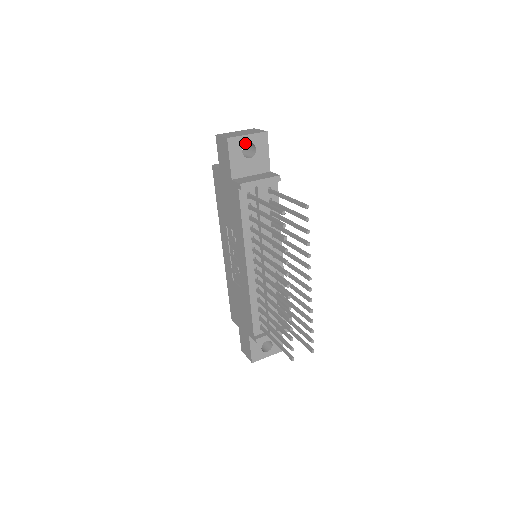
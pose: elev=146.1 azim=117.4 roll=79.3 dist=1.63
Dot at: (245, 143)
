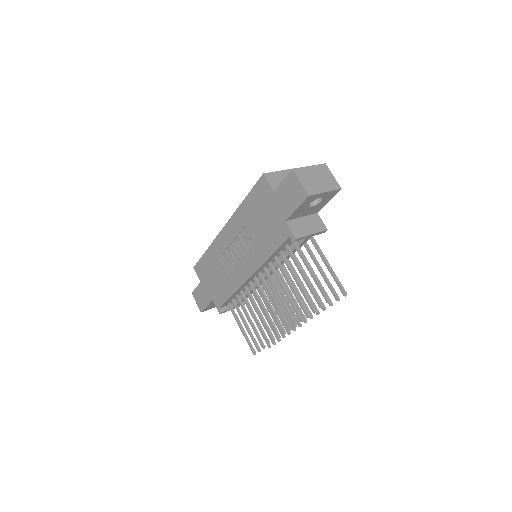
Dot at: (318, 197)
